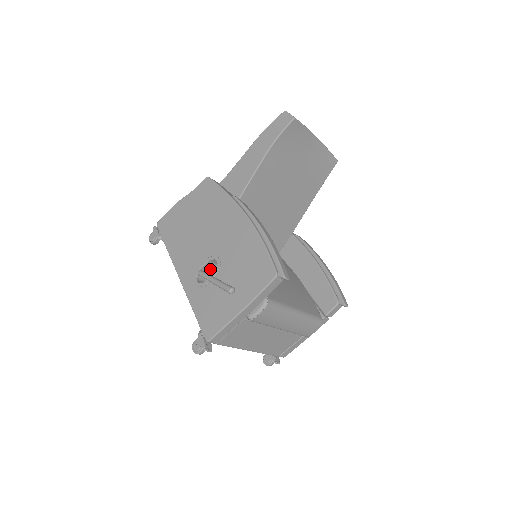
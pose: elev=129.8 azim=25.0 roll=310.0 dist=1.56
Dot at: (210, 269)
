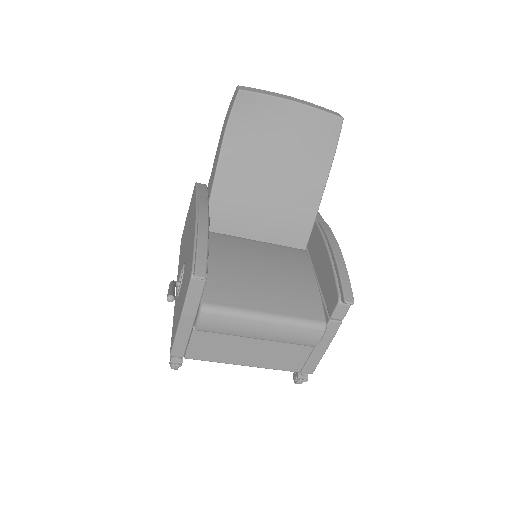
Dot at: occluded
